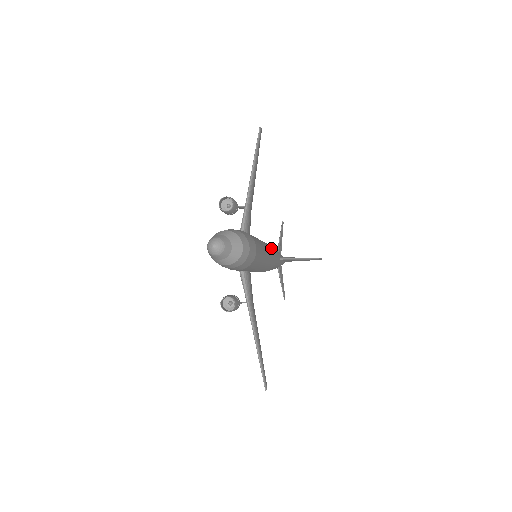
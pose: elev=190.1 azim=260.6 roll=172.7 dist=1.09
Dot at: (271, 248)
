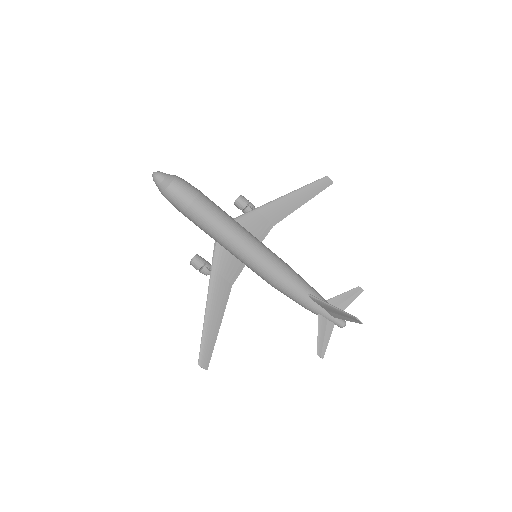
Dot at: (273, 256)
